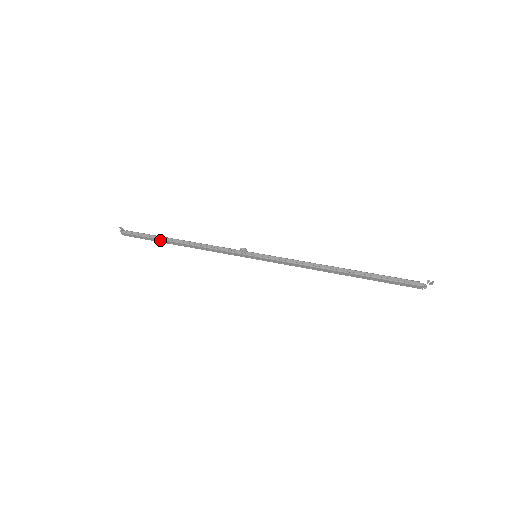
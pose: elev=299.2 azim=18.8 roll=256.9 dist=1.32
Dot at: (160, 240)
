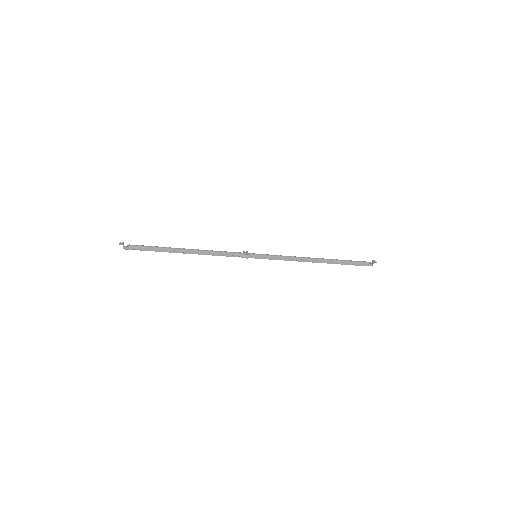
Dot at: occluded
